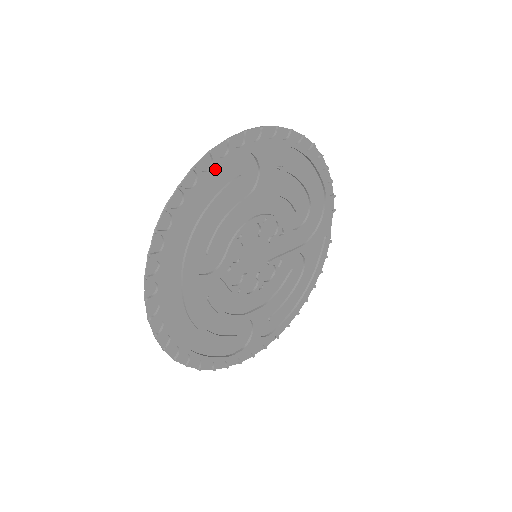
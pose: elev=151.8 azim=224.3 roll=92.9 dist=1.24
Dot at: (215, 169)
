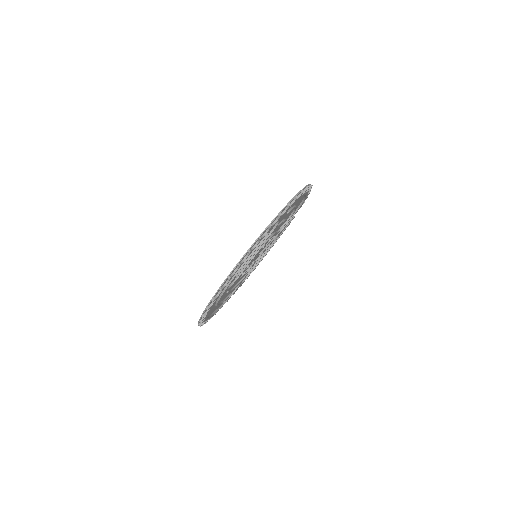
Dot at: (258, 243)
